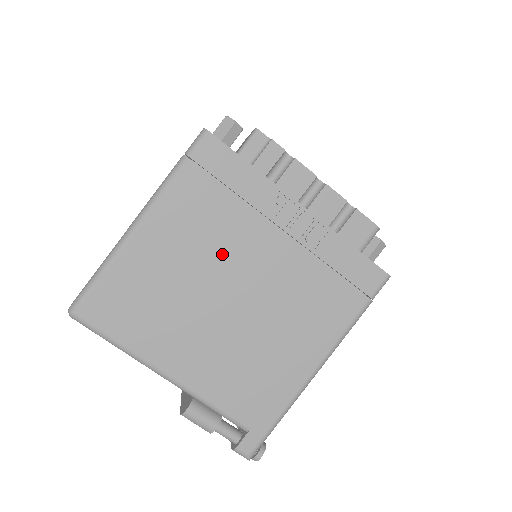
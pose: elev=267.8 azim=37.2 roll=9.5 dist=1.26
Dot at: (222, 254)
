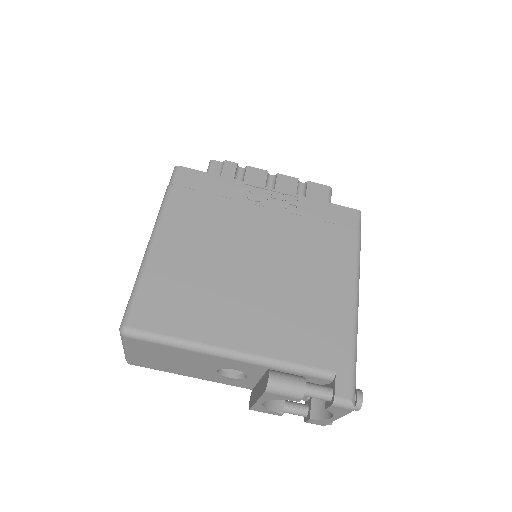
Dot at: (230, 237)
